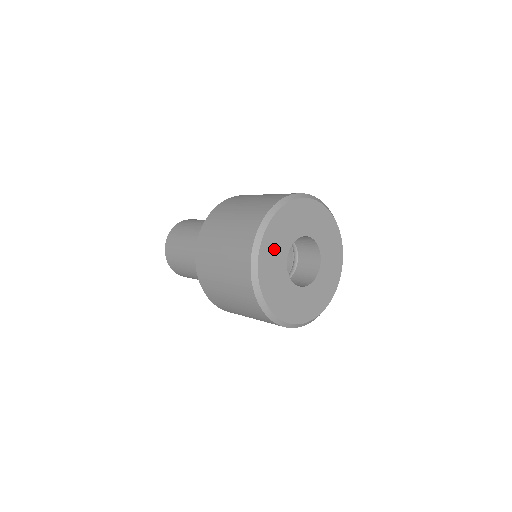
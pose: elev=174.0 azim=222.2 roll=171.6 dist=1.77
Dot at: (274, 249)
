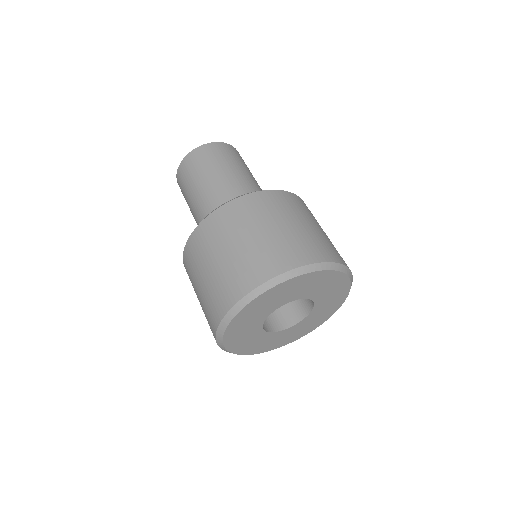
Dot at: (245, 341)
